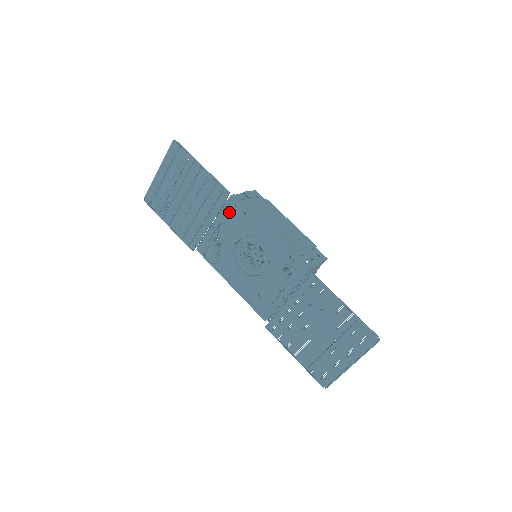
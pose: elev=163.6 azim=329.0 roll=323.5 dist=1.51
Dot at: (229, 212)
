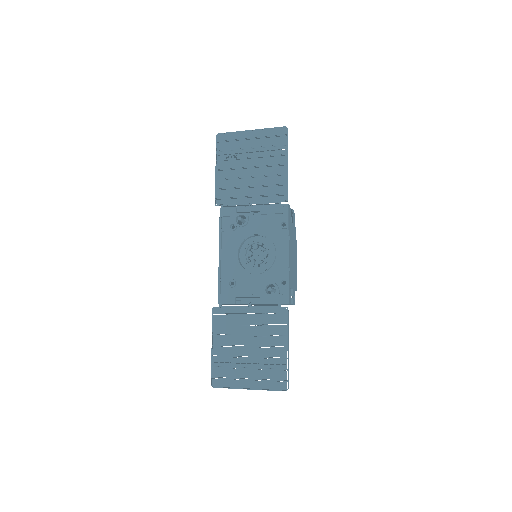
Dot at: (274, 212)
